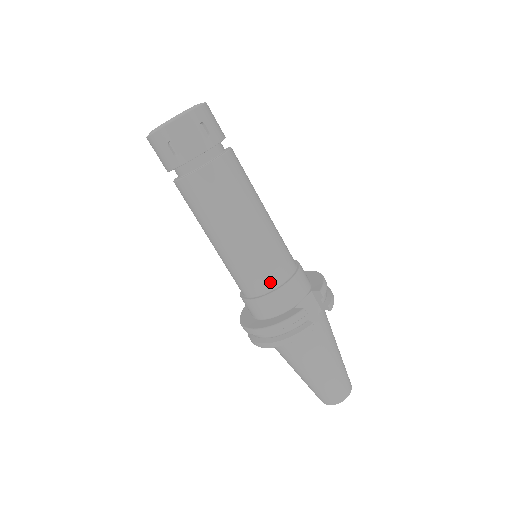
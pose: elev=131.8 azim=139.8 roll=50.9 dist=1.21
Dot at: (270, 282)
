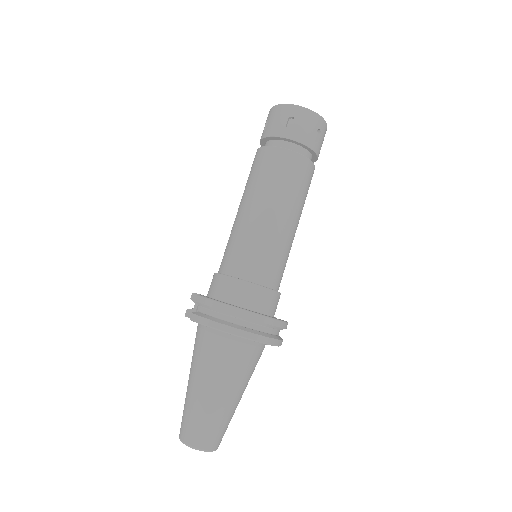
Dot at: occluded
